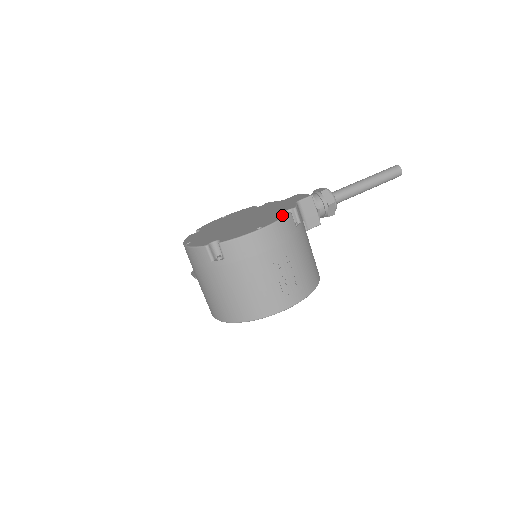
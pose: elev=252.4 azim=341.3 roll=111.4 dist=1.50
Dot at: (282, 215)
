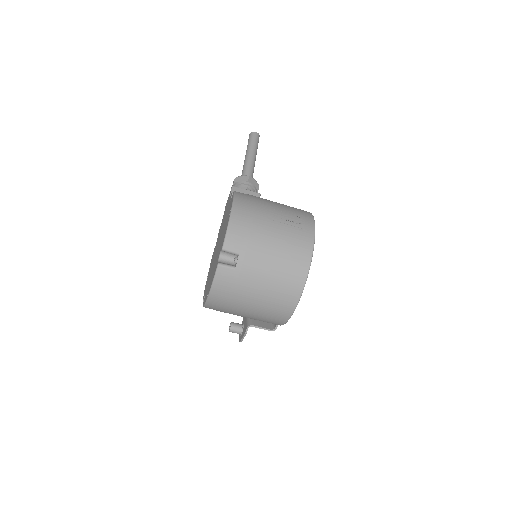
Dot at: (232, 197)
